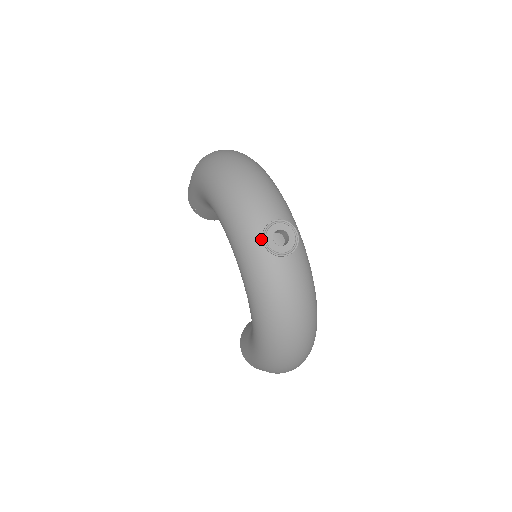
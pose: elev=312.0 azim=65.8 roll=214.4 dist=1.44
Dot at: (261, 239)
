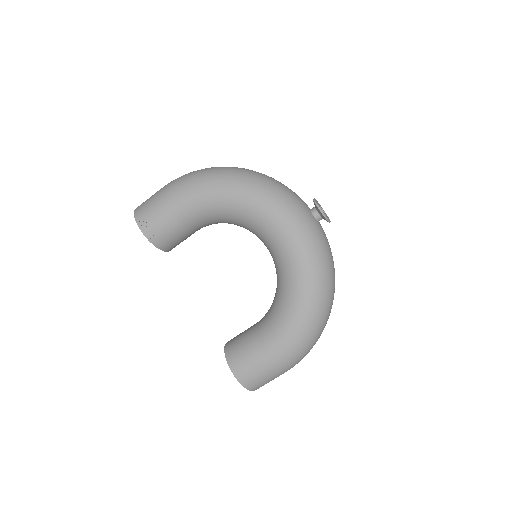
Dot at: (308, 212)
